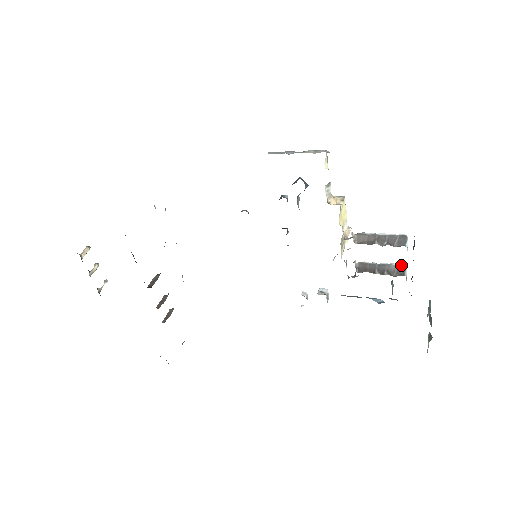
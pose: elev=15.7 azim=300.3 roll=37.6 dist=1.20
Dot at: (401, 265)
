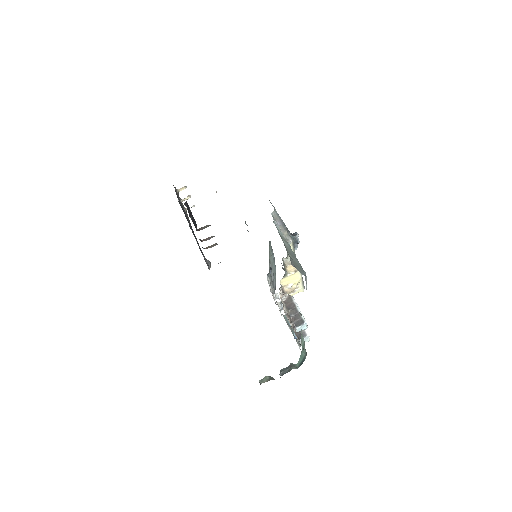
Dot at: (306, 332)
